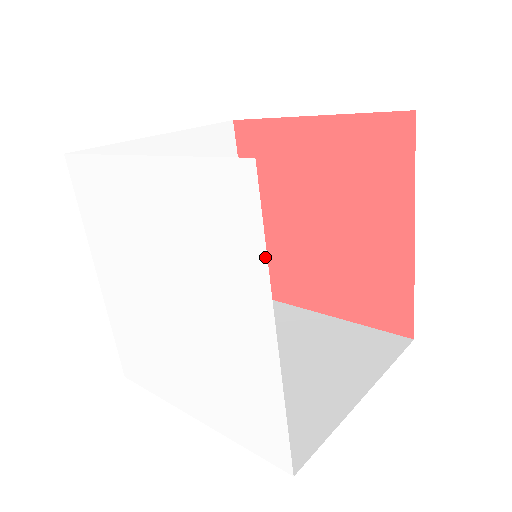
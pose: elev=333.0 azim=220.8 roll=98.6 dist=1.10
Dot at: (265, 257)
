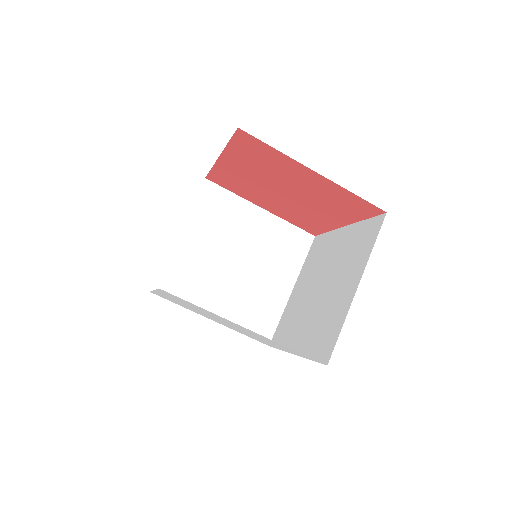
Dot at: occluded
